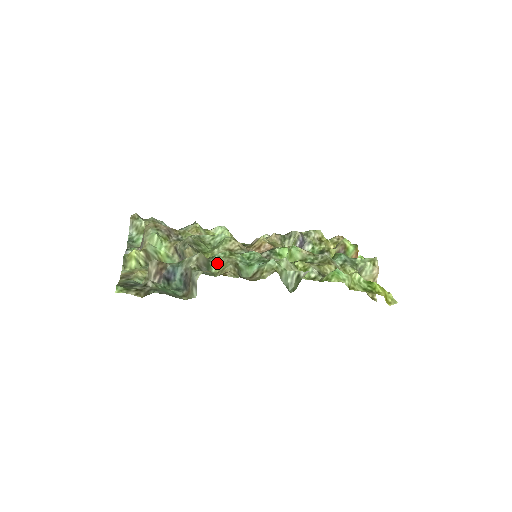
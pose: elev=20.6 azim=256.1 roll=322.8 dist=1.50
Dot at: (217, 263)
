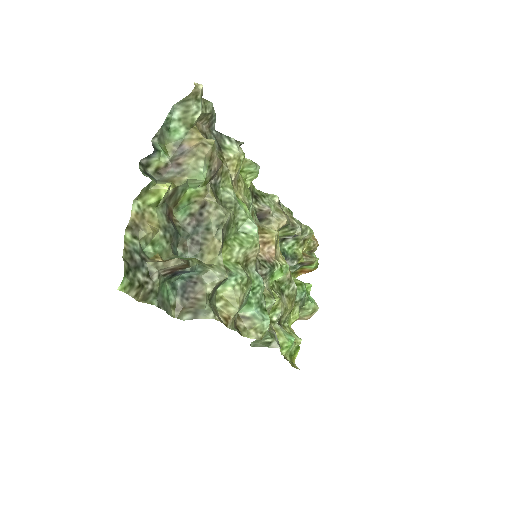
Dot at: (229, 286)
